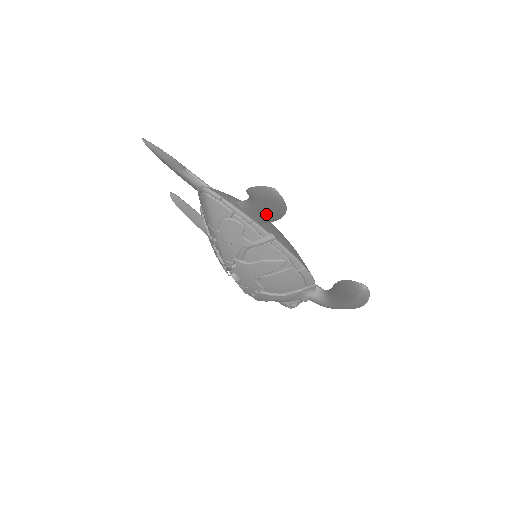
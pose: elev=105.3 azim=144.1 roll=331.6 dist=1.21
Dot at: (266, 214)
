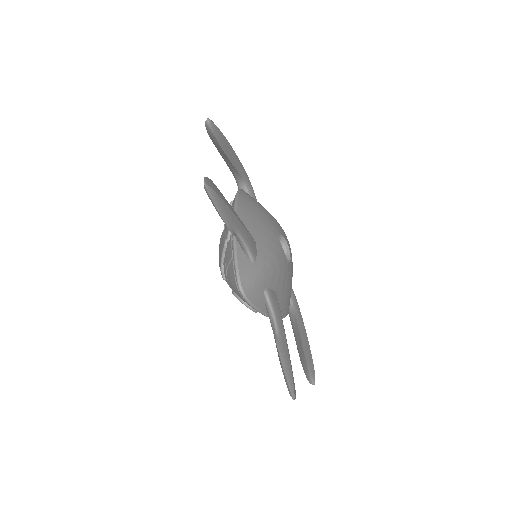
Dot at: occluded
